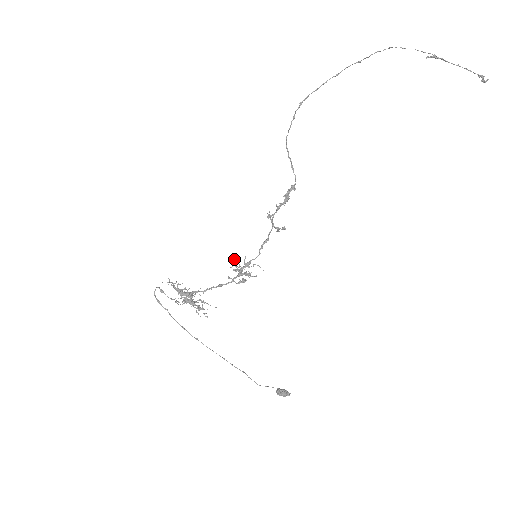
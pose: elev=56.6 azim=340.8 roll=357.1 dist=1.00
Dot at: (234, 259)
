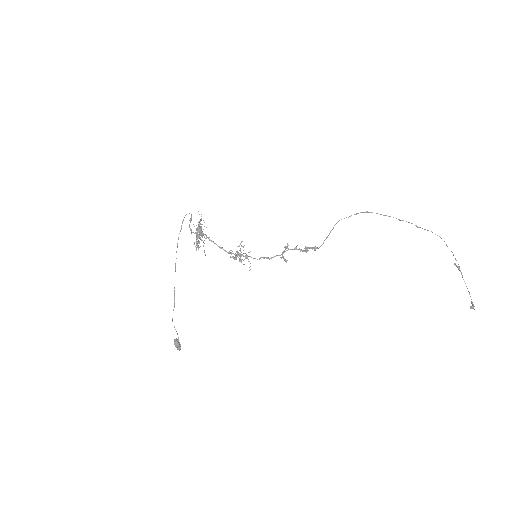
Dot at: occluded
